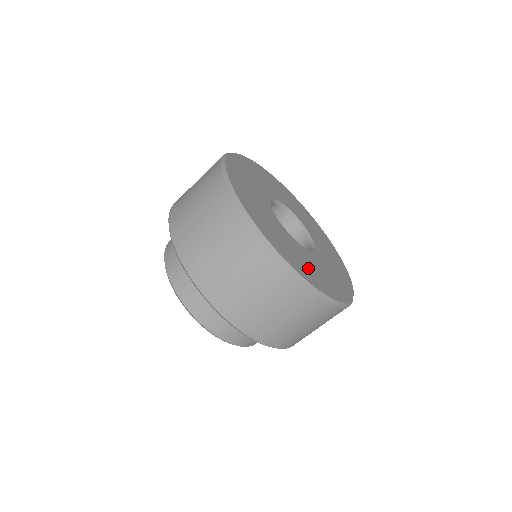
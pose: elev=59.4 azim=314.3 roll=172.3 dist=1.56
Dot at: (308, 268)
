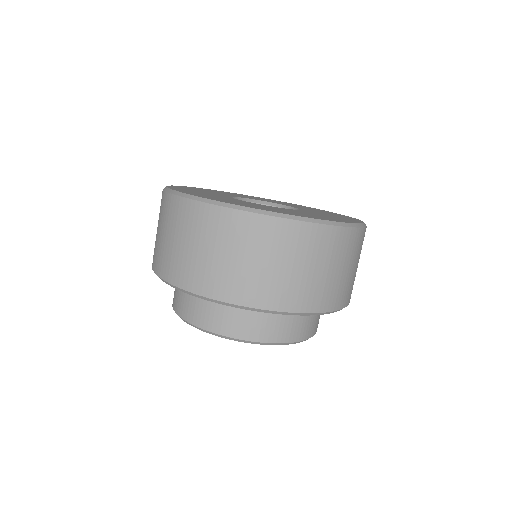
Dot at: occluded
